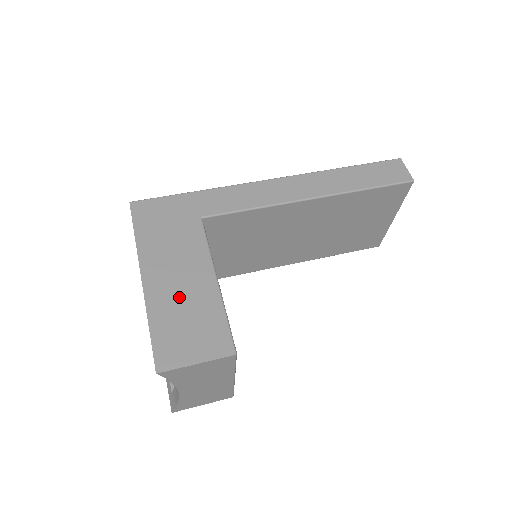
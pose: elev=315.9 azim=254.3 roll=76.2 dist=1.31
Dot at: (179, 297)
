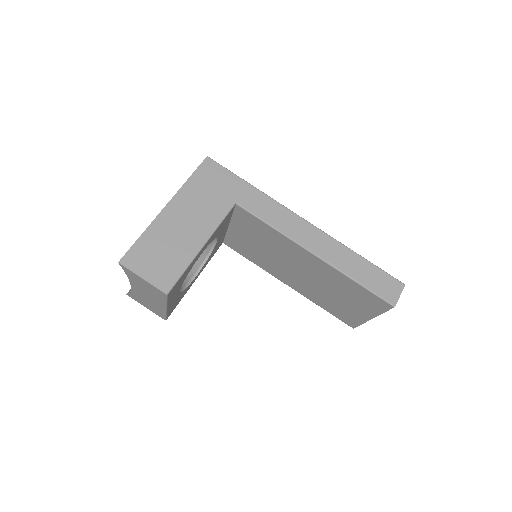
Dot at: (173, 235)
